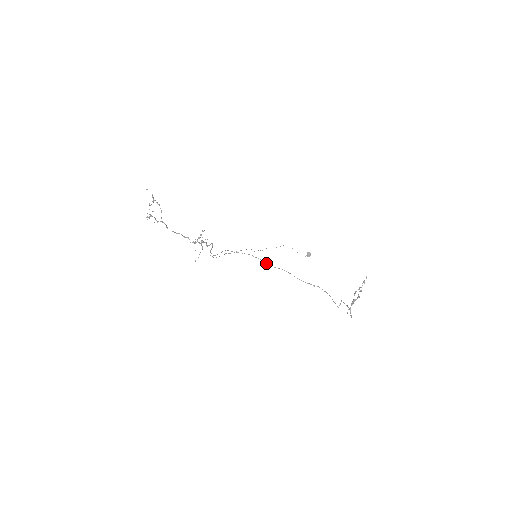
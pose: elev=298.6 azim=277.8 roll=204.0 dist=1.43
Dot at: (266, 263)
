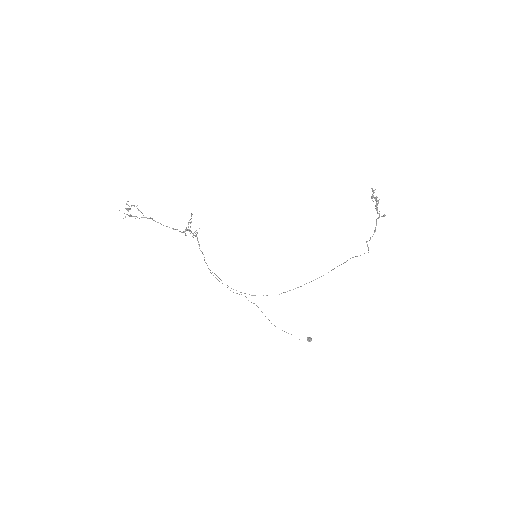
Dot at: occluded
